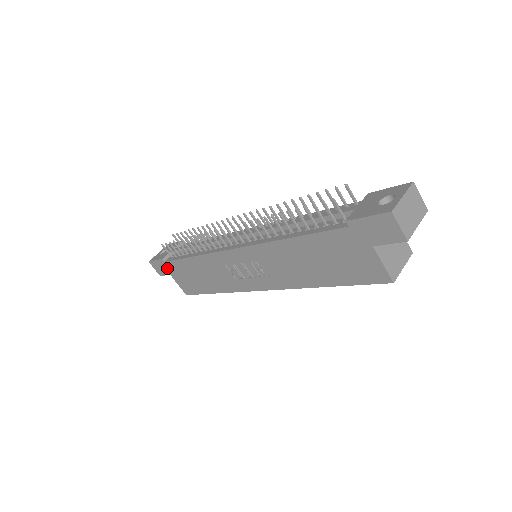
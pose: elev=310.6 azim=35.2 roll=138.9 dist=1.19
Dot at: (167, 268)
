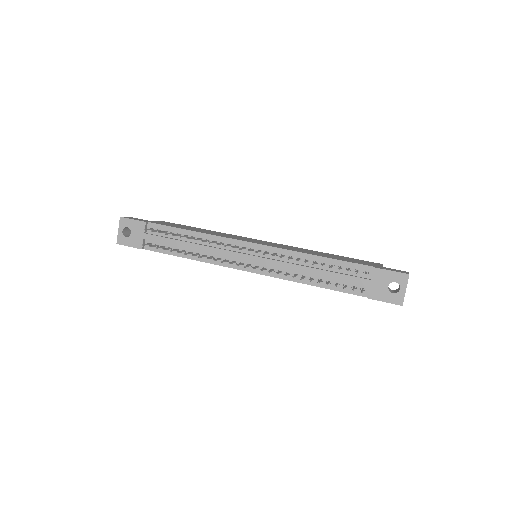
Dot at: occluded
